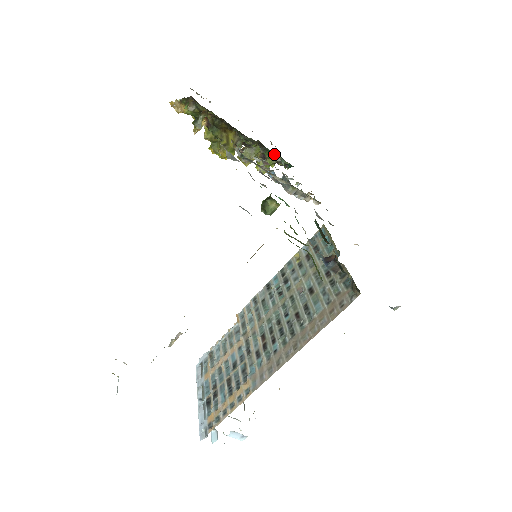
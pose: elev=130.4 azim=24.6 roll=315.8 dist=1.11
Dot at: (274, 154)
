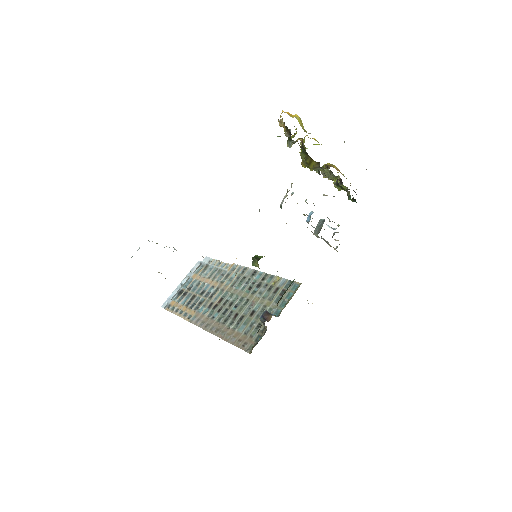
Dot at: (346, 190)
